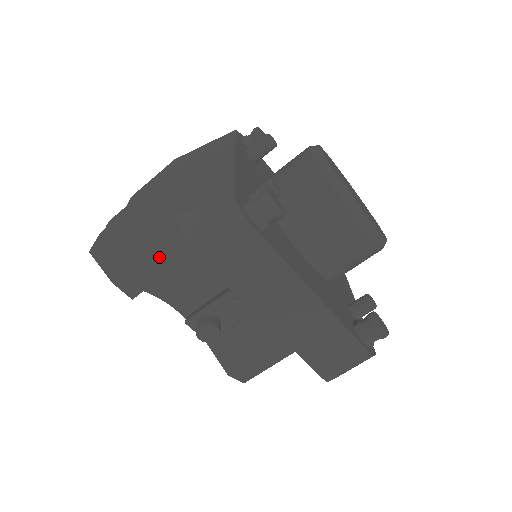
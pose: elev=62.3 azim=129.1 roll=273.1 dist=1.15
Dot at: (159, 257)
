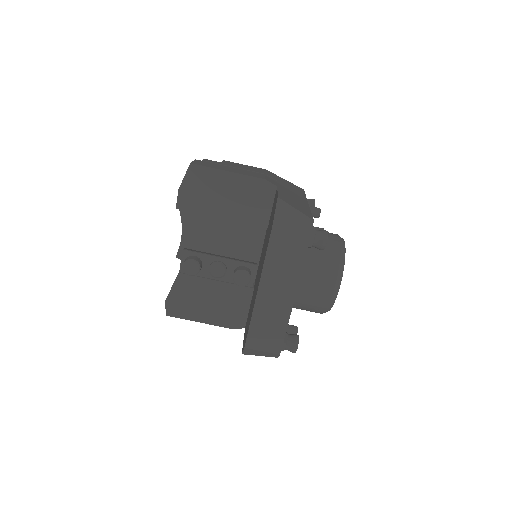
Dot at: (218, 204)
